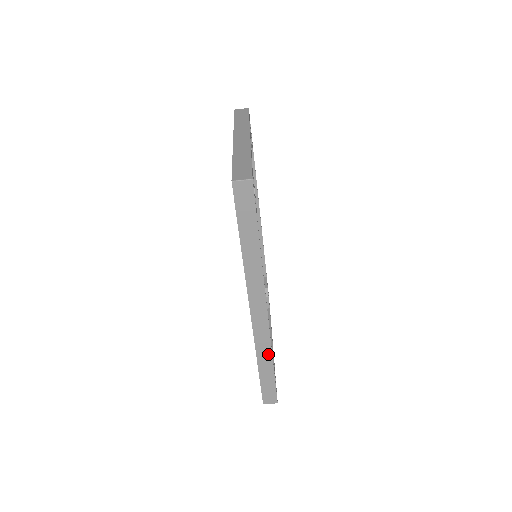
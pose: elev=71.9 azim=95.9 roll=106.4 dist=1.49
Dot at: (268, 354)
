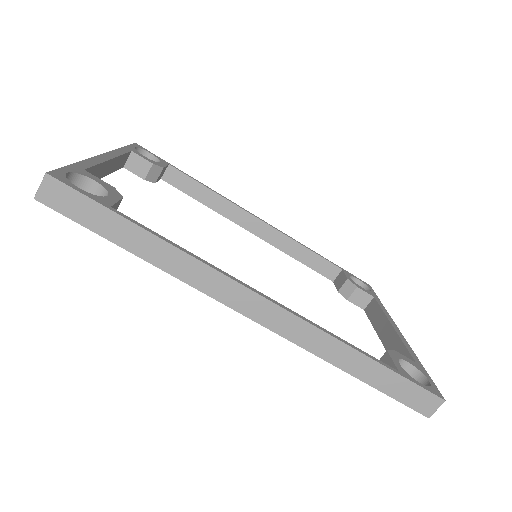
Dot at: (340, 348)
